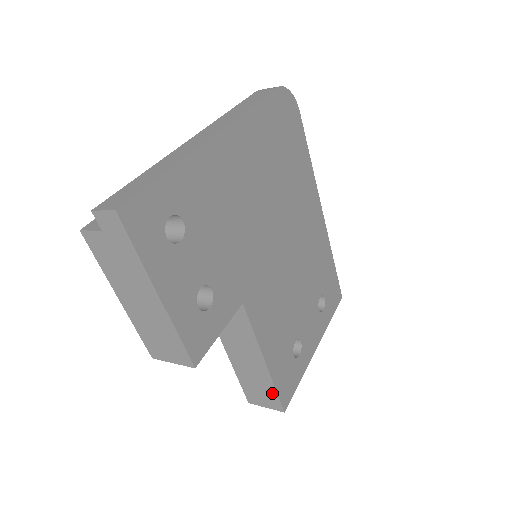
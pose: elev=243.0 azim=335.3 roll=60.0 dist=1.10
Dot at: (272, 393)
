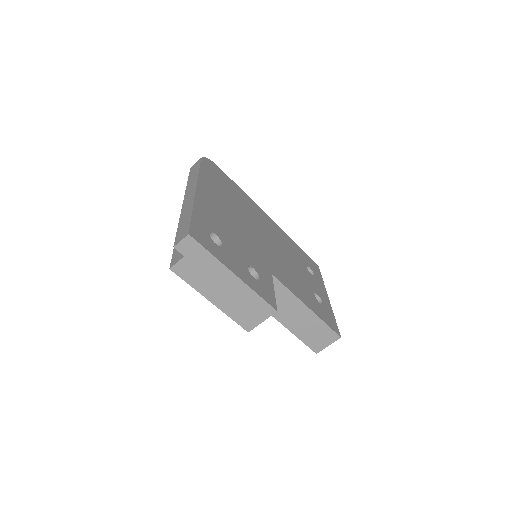
Dot at: (325, 329)
